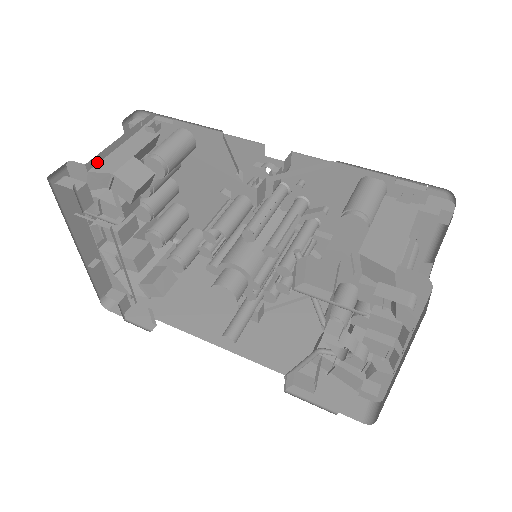
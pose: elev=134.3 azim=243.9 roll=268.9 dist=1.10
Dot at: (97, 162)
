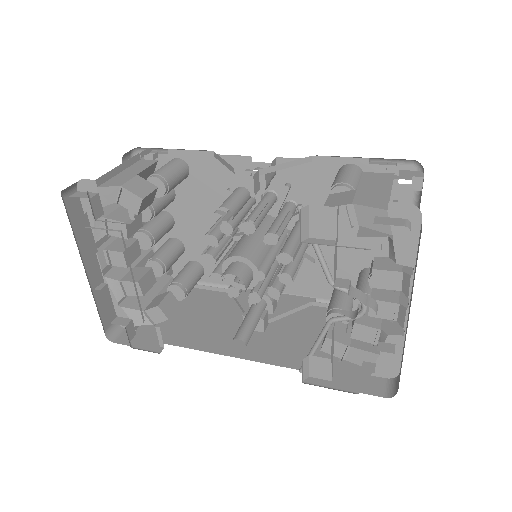
Dot at: (105, 180)
